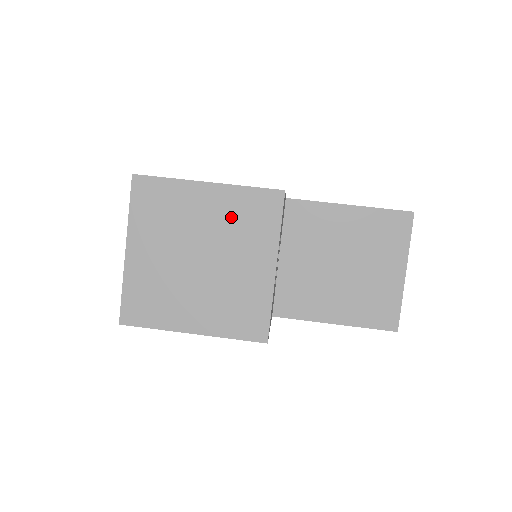
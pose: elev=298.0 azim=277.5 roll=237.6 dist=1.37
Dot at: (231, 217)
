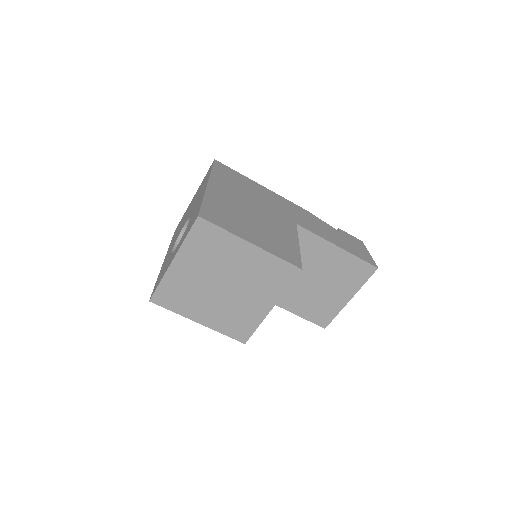
Dot at: (257, 270)
